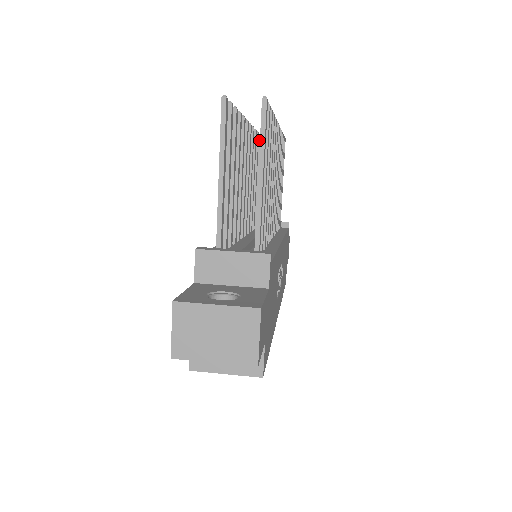
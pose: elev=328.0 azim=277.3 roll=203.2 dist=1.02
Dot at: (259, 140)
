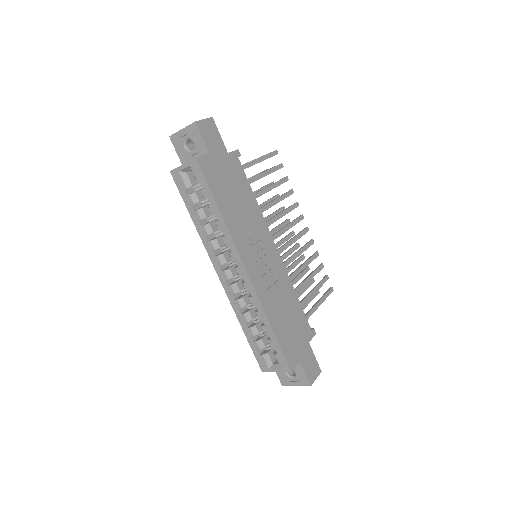
Dot at: (311, 279)
